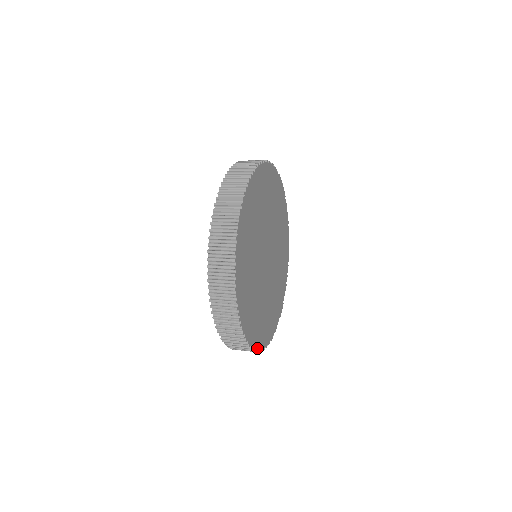
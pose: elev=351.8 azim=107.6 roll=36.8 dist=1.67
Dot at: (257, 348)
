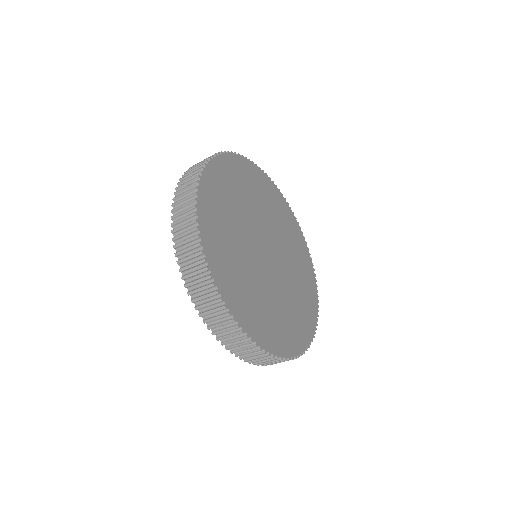
Dot at: (233, 314)
